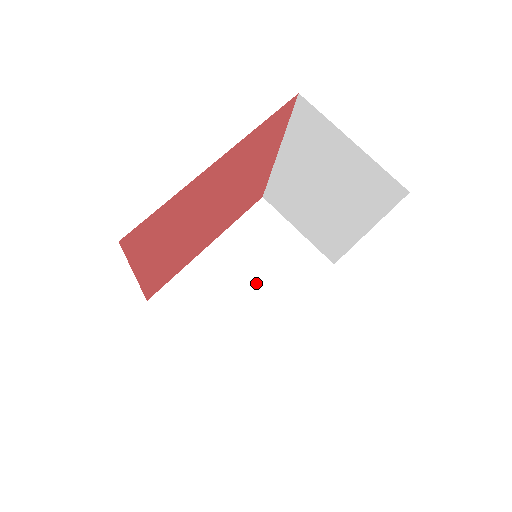
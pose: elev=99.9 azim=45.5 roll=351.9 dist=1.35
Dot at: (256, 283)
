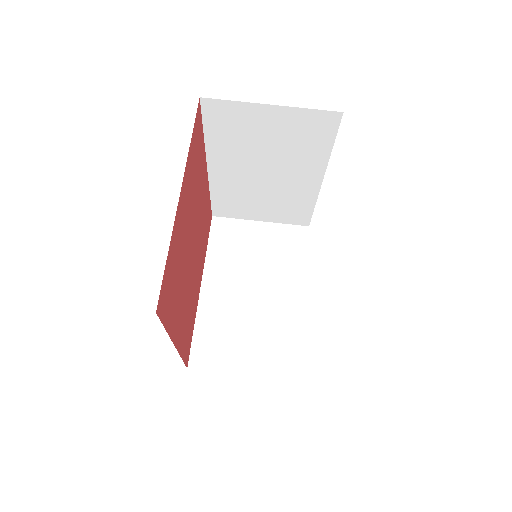
Dot at: (262, 286)
